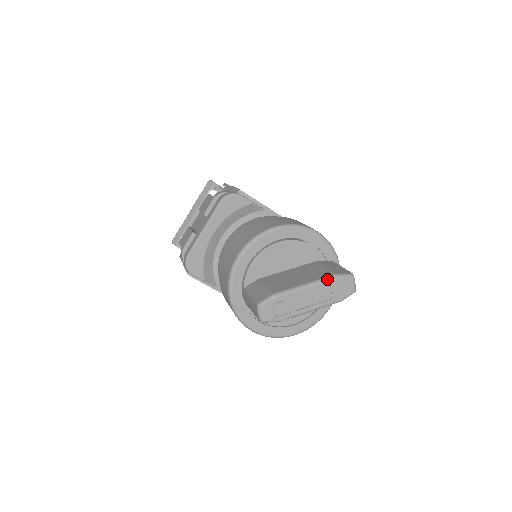
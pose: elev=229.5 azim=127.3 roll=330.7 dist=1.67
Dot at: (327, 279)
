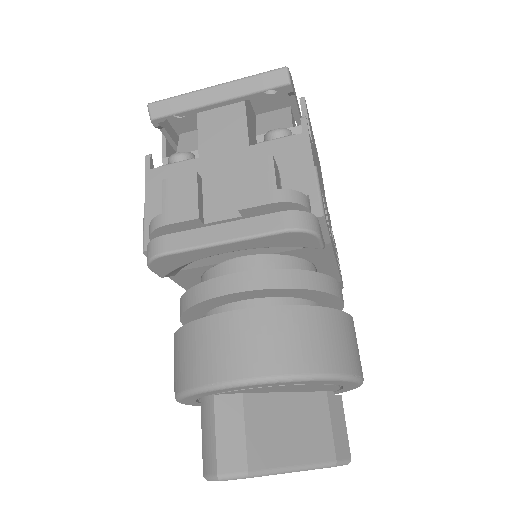
Dot at: (322, 467)
